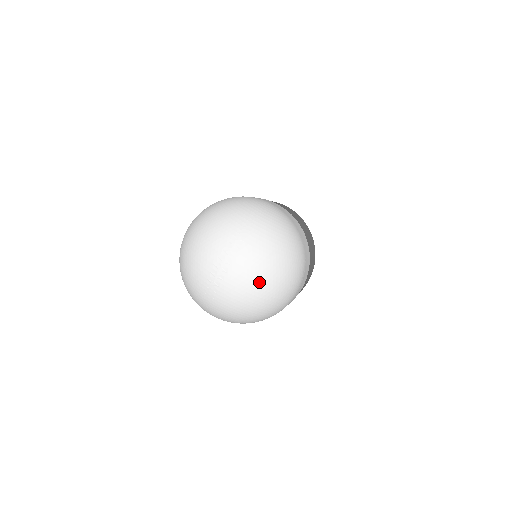
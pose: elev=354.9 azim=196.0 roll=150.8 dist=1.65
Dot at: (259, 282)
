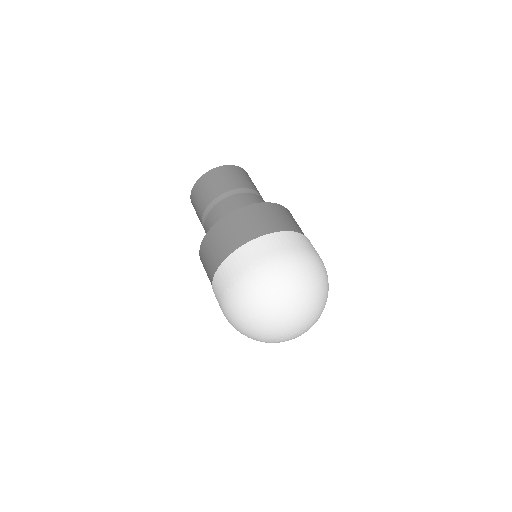
Dot at: occluded
